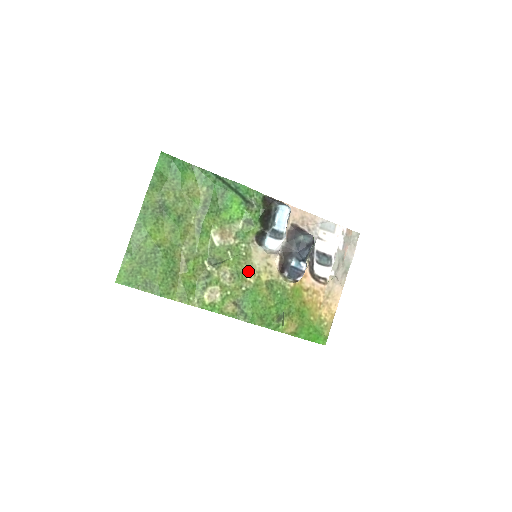
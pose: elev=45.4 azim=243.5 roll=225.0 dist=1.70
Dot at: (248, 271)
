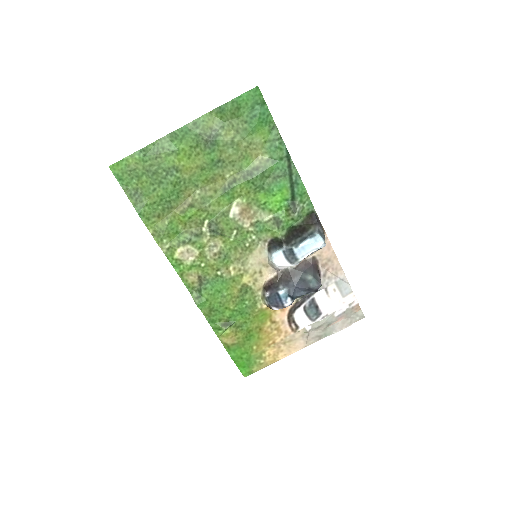
Dot at: (237, 262)
